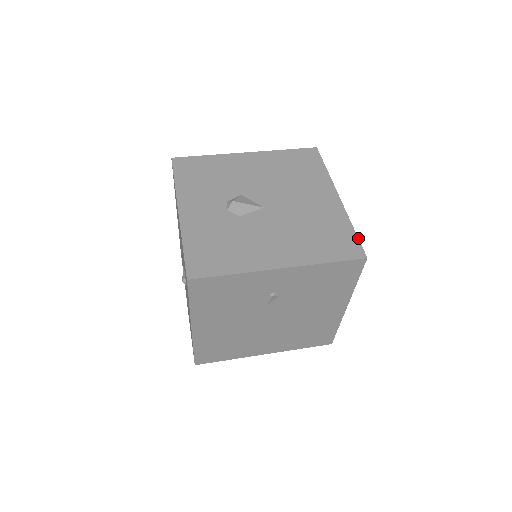
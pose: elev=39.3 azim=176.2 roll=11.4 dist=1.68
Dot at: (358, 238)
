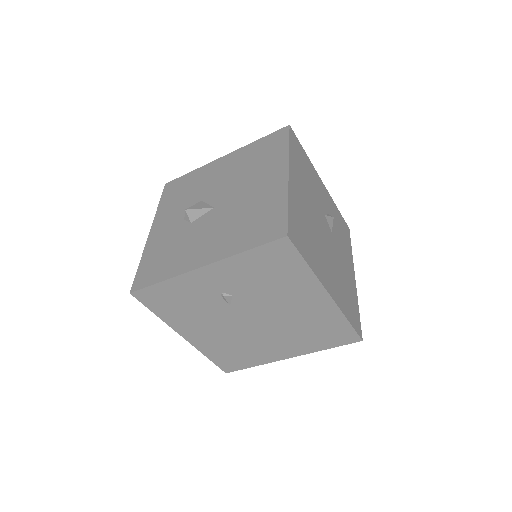
Dot at: (287, 215)
